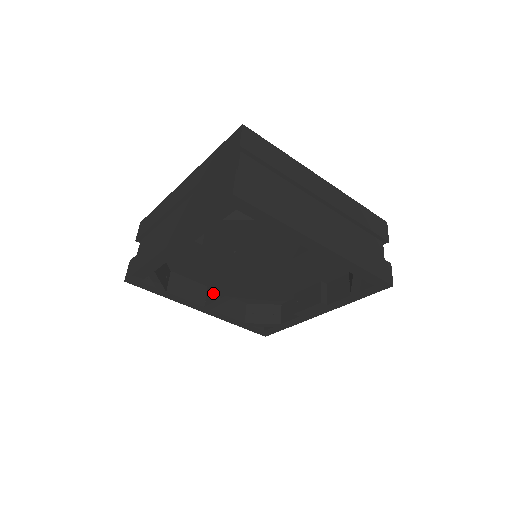
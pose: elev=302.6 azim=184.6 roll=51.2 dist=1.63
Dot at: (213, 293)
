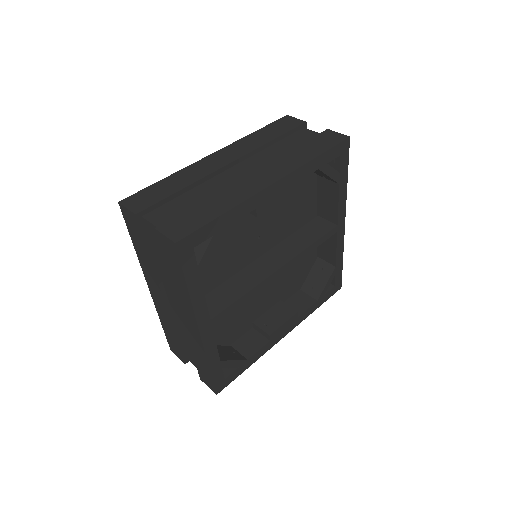
Dot at: (216, 302)
